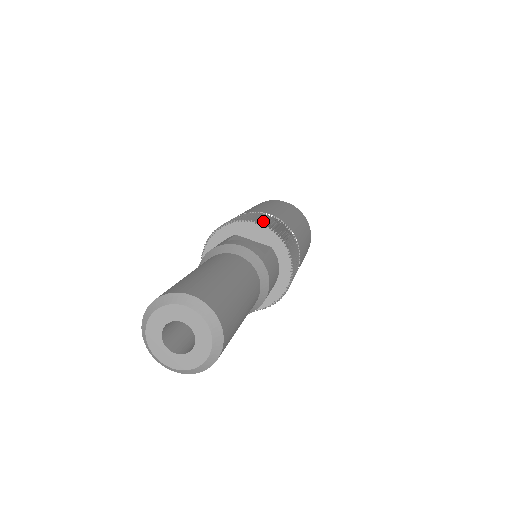
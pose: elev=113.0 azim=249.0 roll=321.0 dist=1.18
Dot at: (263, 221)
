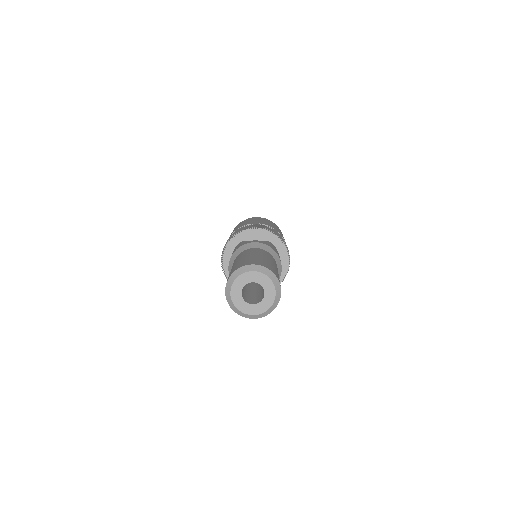
Dot at: occluded
